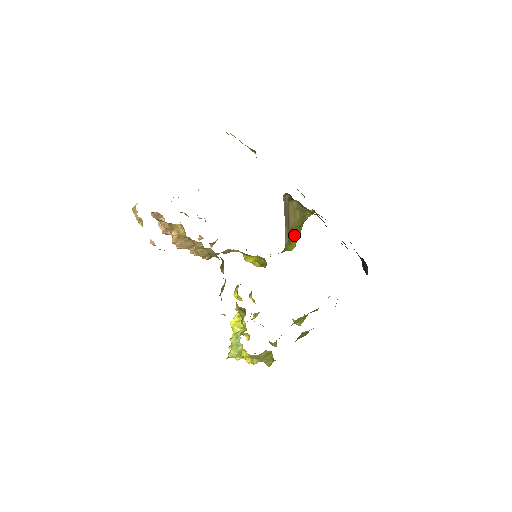
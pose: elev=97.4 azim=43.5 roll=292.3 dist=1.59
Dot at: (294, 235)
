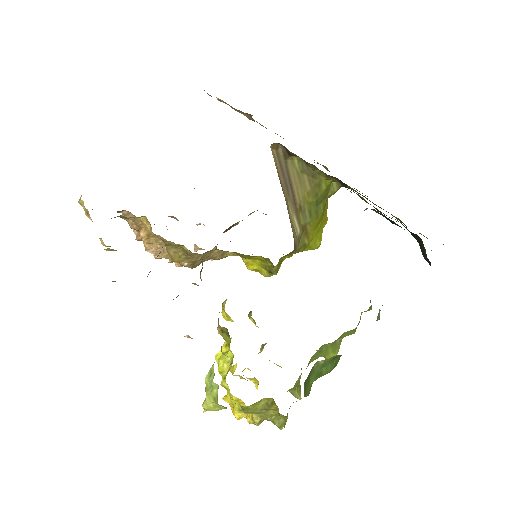
Dot at: (310, 220)
